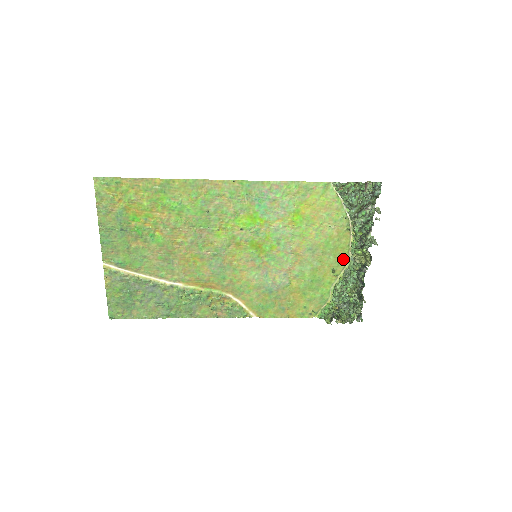
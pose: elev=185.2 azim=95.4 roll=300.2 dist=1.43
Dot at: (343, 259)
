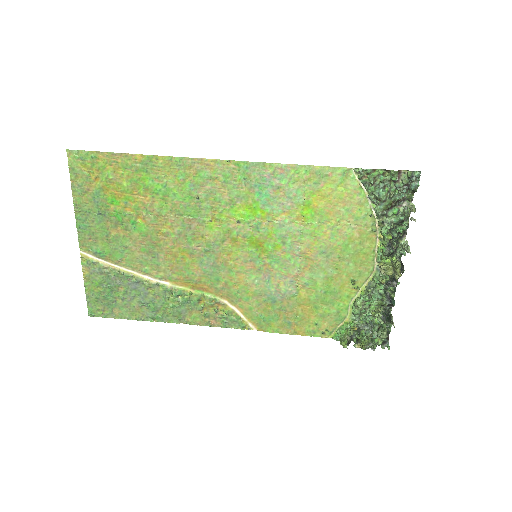
Dot at: (366, 268)
